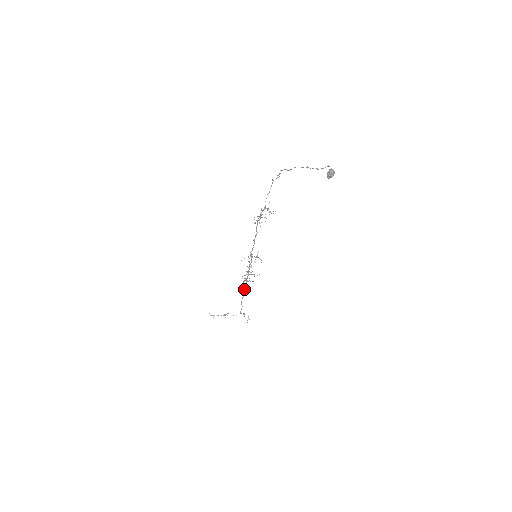
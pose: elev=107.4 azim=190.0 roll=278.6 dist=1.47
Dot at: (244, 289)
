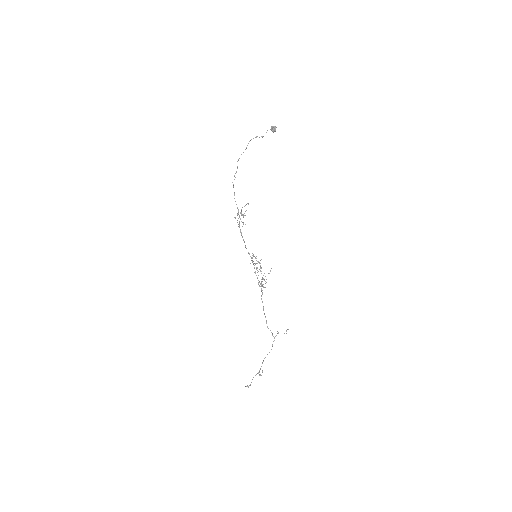
Dot at: (263, 307)
